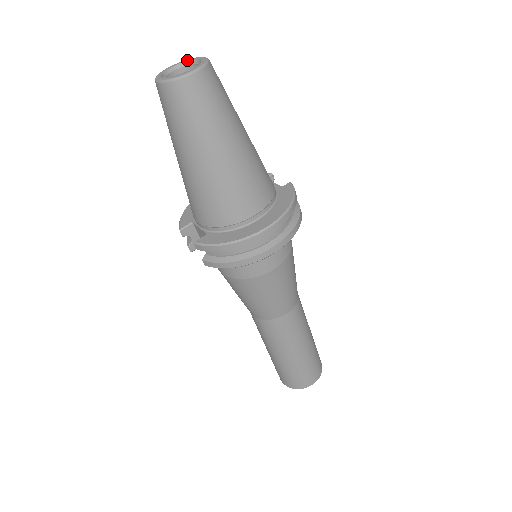
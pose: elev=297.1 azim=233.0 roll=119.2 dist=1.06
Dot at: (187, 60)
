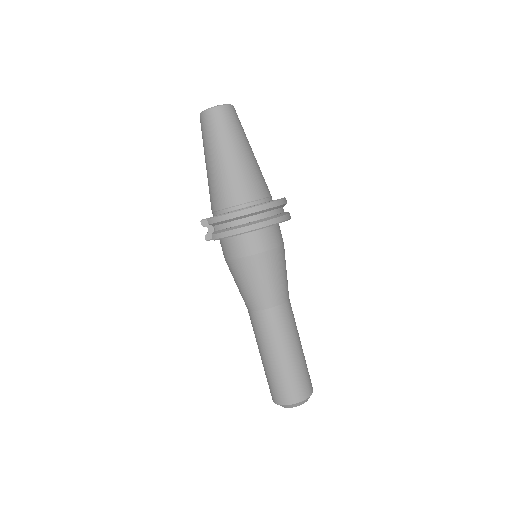
Dot at: occluded
